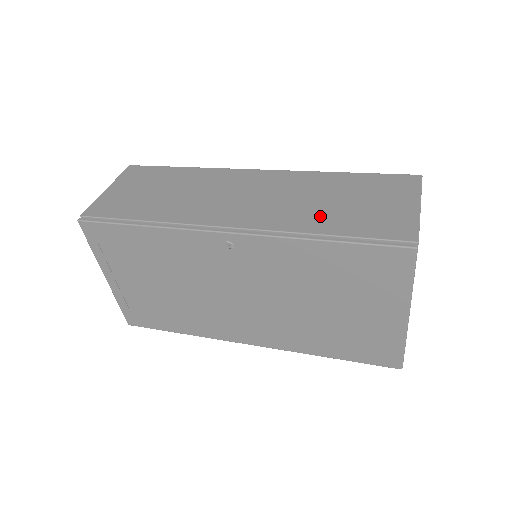
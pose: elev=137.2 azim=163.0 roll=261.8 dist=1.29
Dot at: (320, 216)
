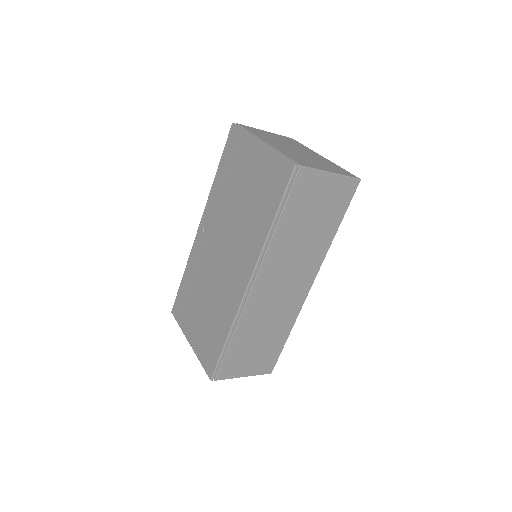
Dot at: occluded
